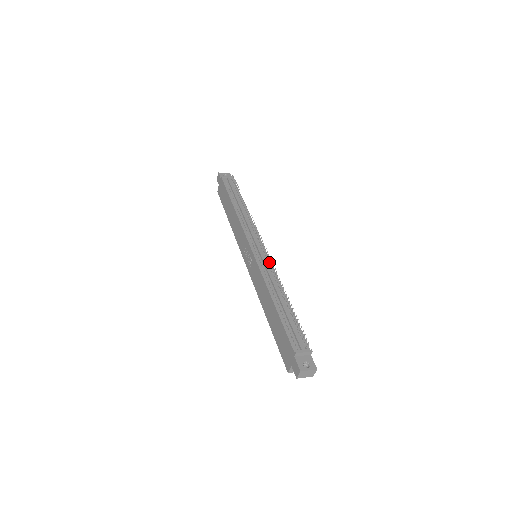
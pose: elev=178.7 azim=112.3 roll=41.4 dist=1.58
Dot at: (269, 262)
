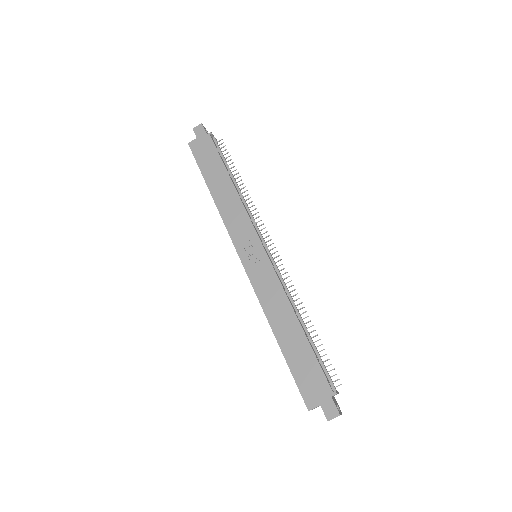
Dot at: occluded
